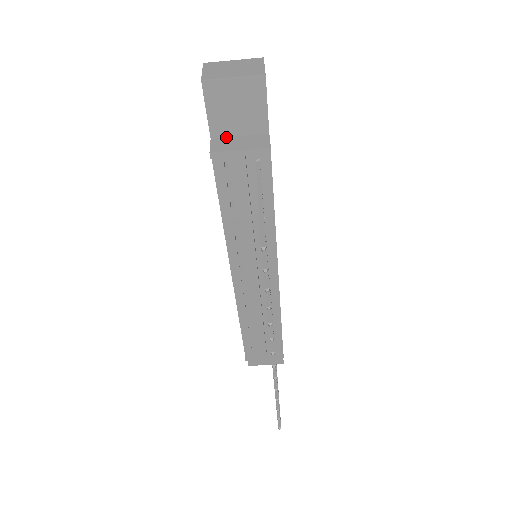
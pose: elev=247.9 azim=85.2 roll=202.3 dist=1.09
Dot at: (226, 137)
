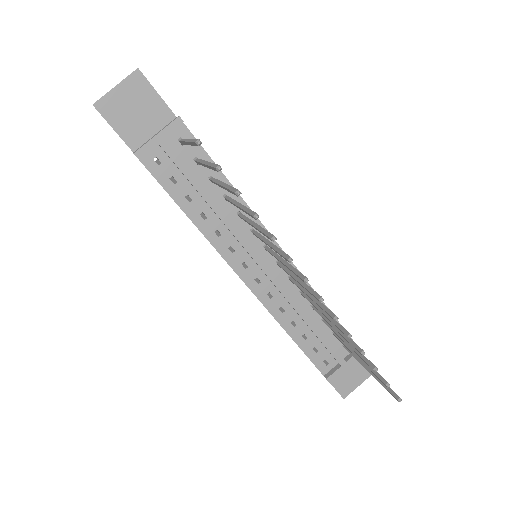
Dot at: (144, 143)
